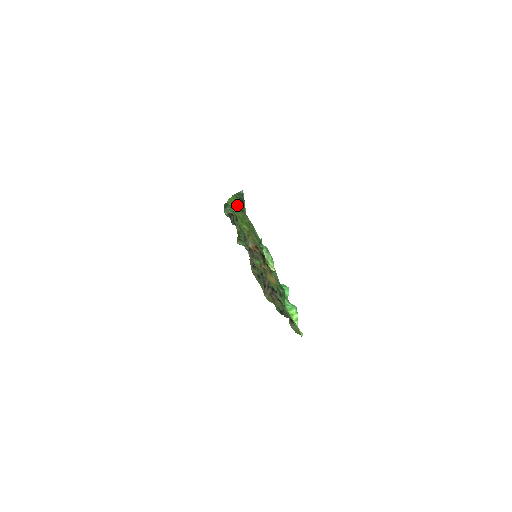
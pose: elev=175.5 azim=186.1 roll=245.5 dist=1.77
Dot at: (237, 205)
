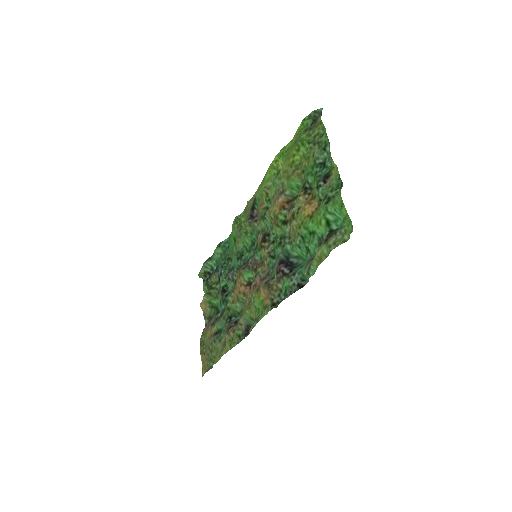
Dot at: (303, 130)
